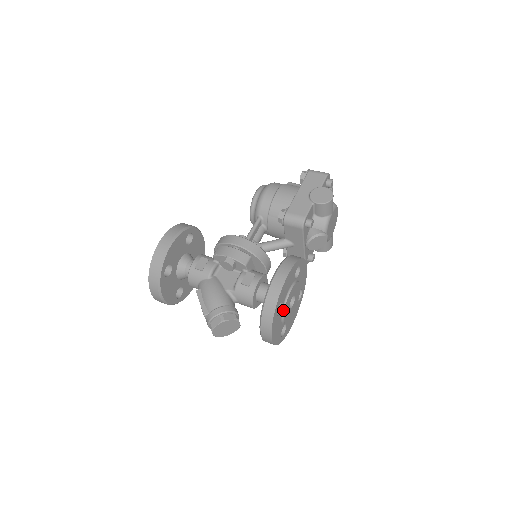
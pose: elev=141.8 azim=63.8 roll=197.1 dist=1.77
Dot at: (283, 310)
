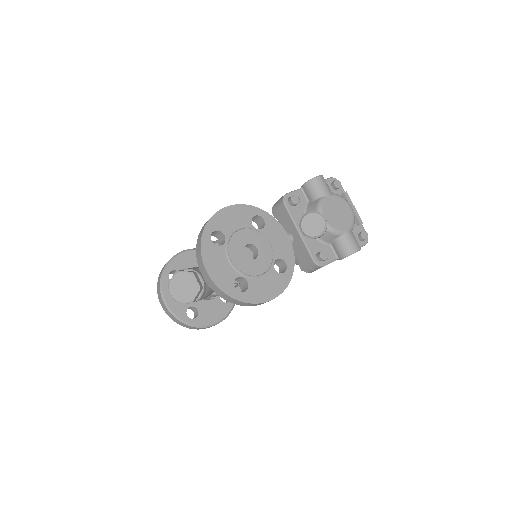
Dot at: (227, 246)
